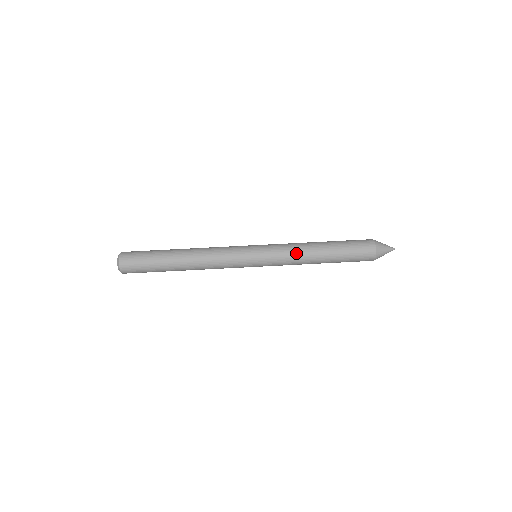
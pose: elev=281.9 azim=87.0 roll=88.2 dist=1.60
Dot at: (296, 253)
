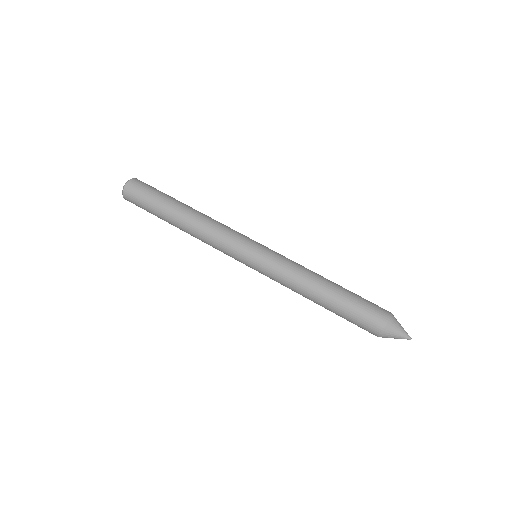
Dot at: (295, 276)
